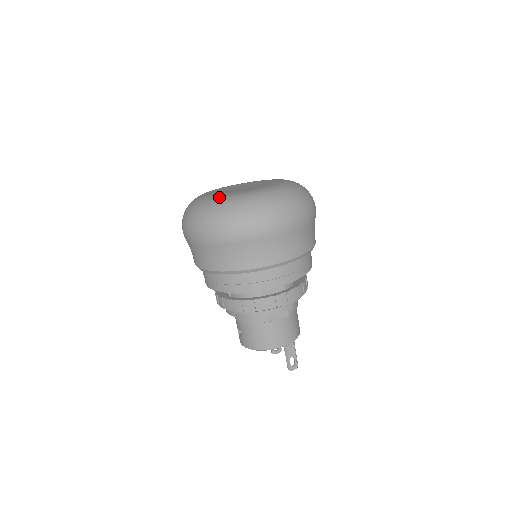
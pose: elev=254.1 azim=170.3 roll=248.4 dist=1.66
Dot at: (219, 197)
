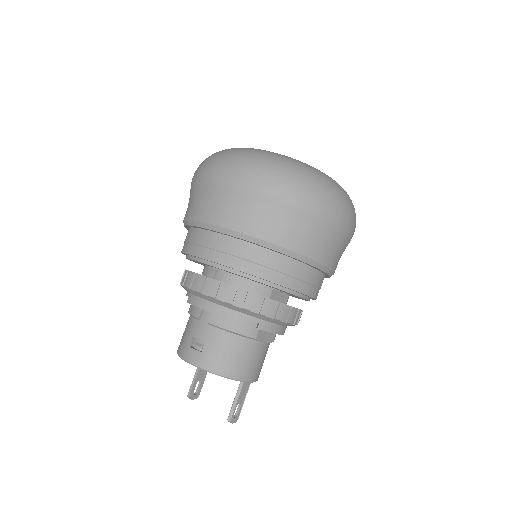
Dot at: occluded
